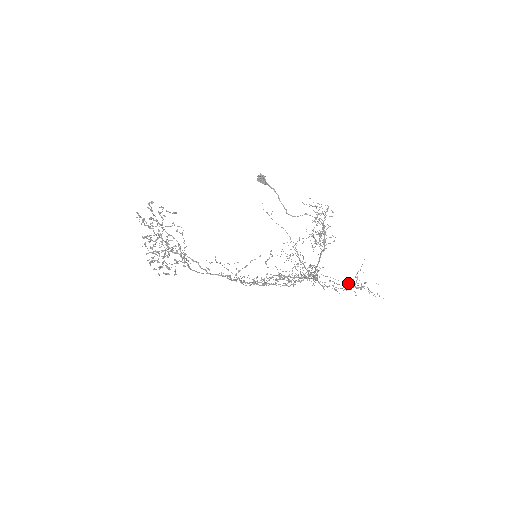
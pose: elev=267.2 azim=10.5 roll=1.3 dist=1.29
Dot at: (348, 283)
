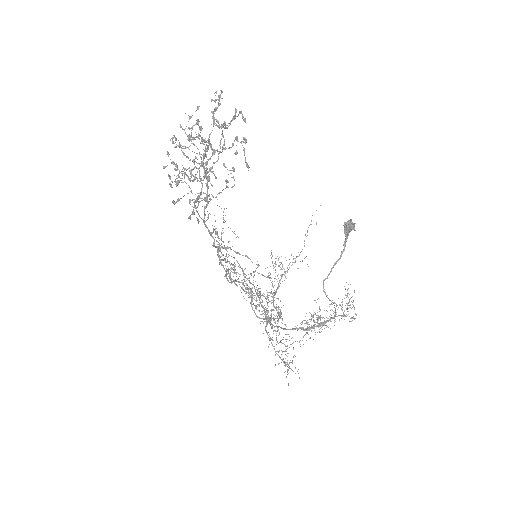
Dot at: (284, 344)
